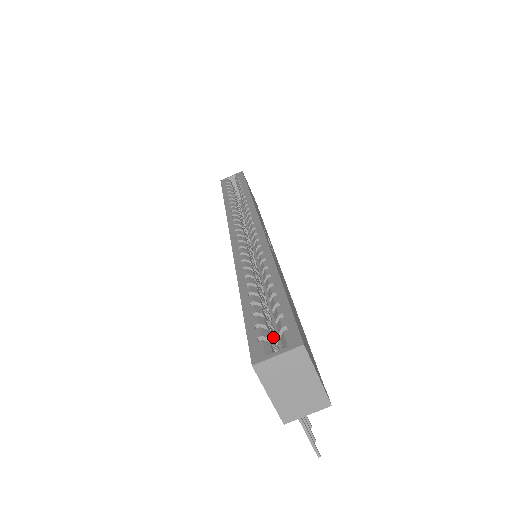
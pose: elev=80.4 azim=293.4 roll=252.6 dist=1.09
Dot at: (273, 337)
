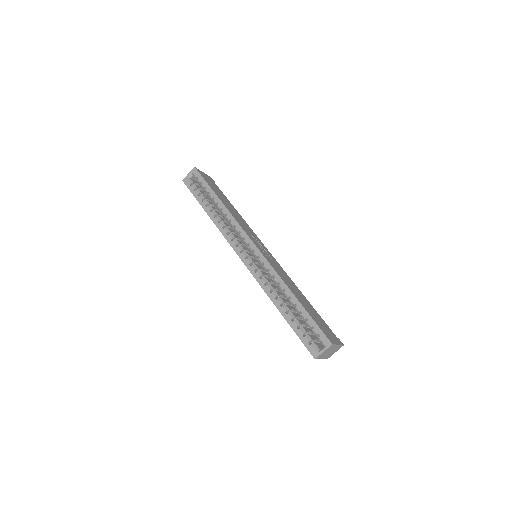
Dot at: (311, 334)
